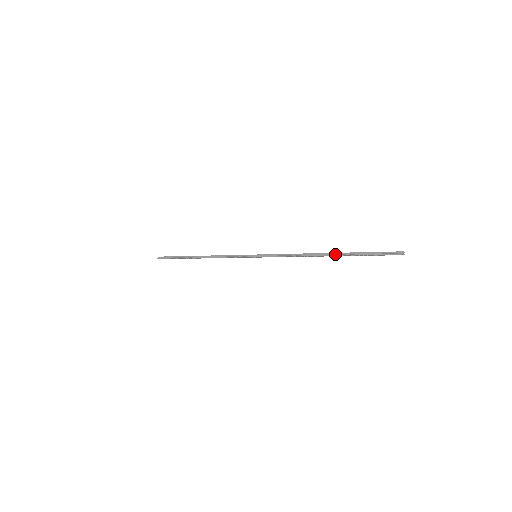
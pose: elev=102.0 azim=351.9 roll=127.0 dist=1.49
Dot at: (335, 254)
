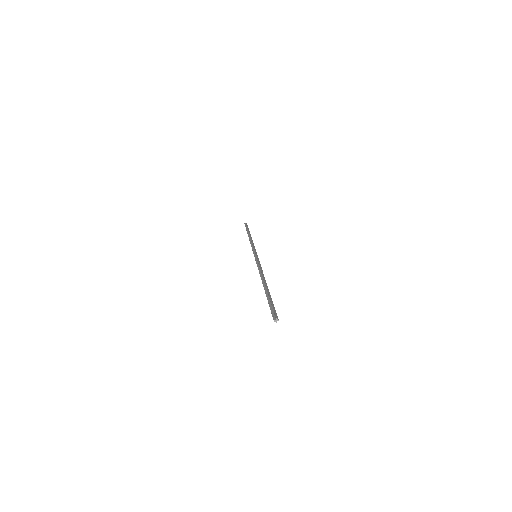
Dot at: (265, 287)
